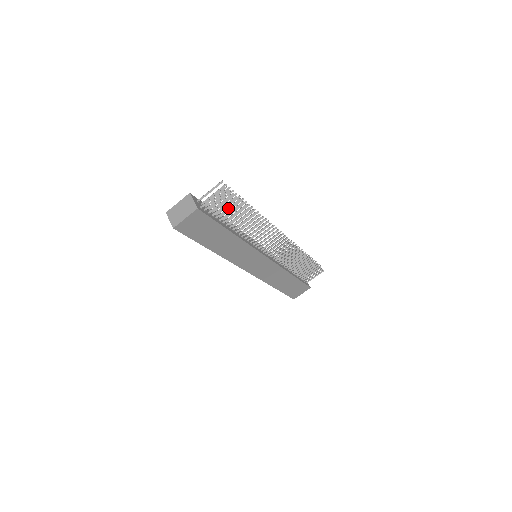
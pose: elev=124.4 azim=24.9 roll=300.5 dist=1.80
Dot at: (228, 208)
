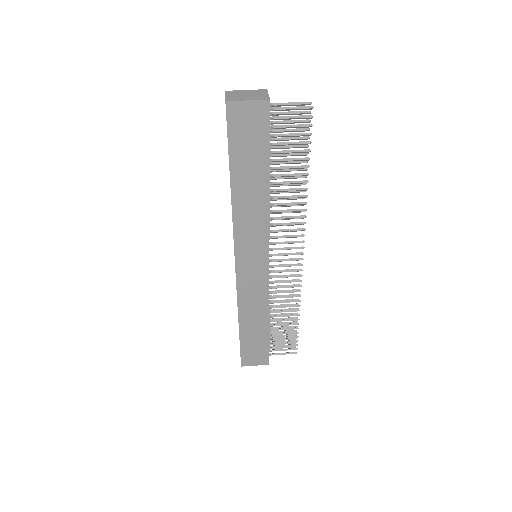
Dot at: (291, 142)
